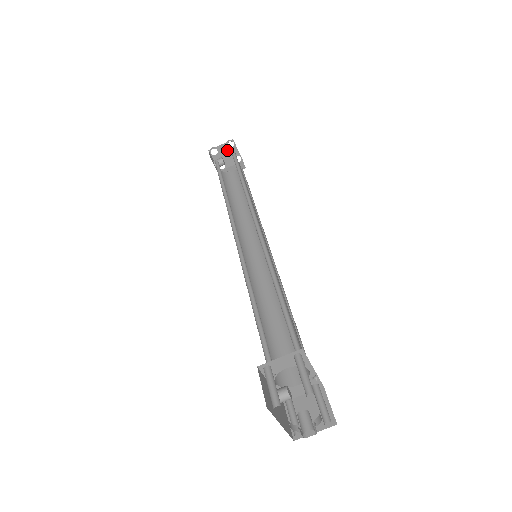
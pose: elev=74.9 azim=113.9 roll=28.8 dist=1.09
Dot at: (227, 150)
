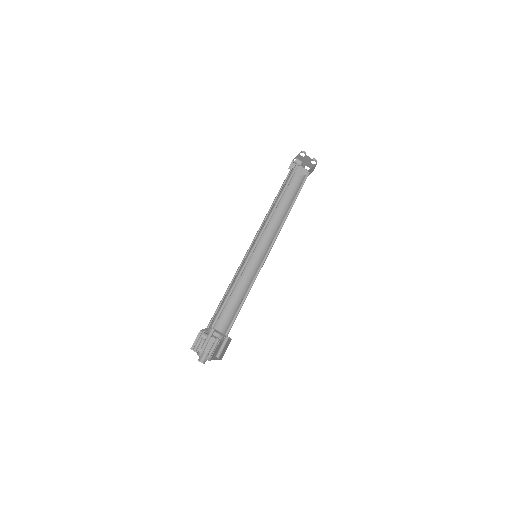
Dot at: (309, 161)
